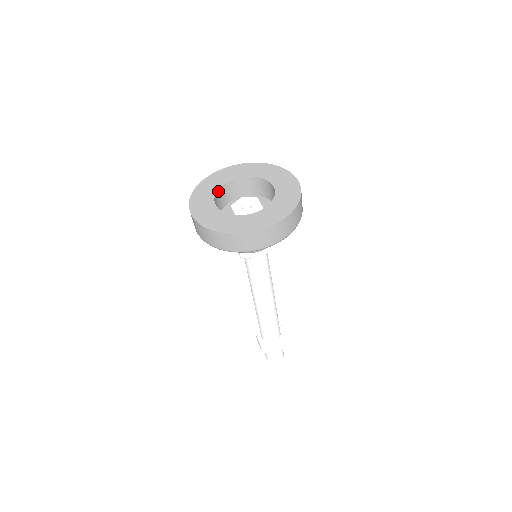
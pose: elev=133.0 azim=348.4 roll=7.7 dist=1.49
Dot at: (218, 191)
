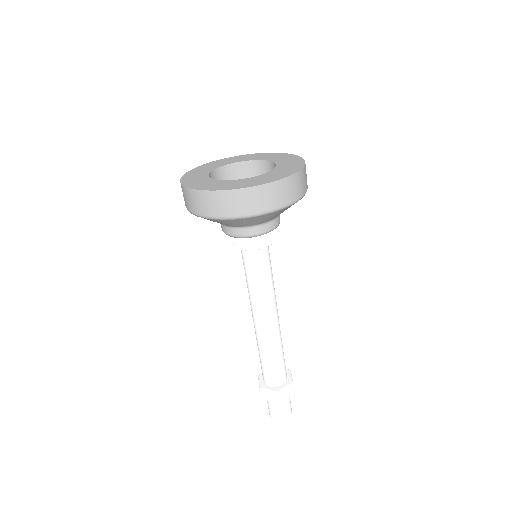
Dot at: occluded
